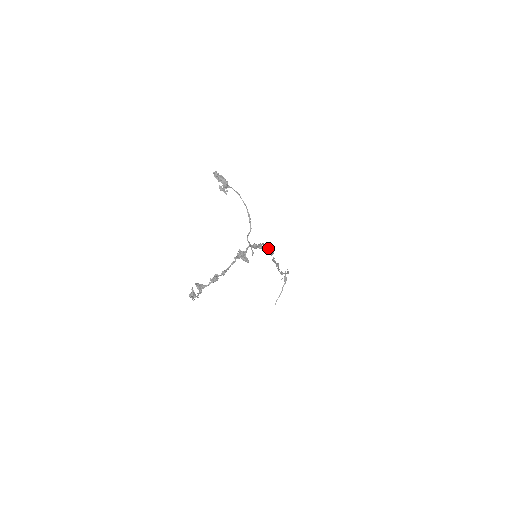
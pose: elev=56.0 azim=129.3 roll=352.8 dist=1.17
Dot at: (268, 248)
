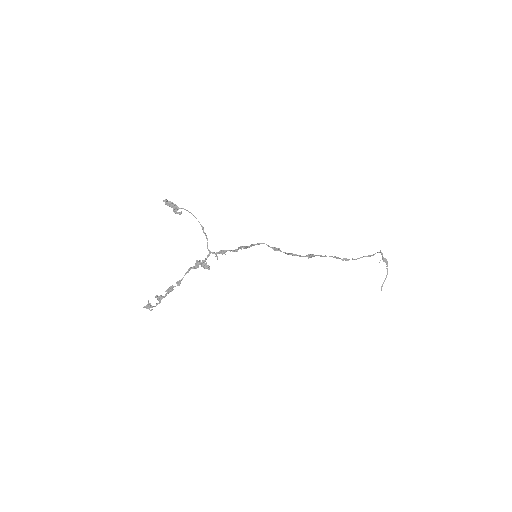
Dot at: (268, 246)
